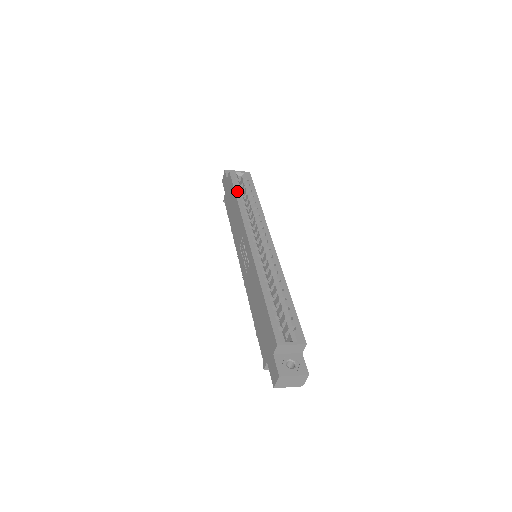
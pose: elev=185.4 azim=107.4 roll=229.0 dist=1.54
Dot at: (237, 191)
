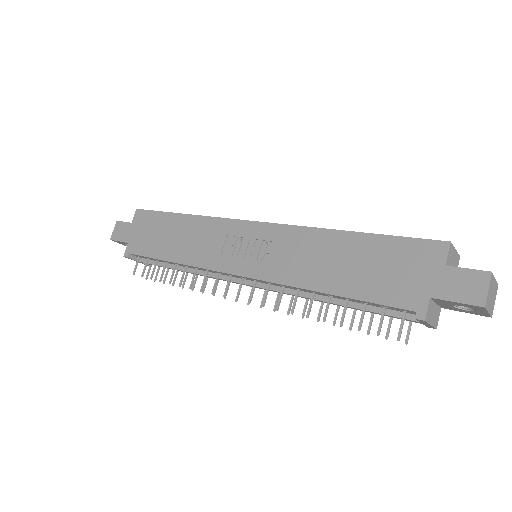
Dot at: (172, 213)
